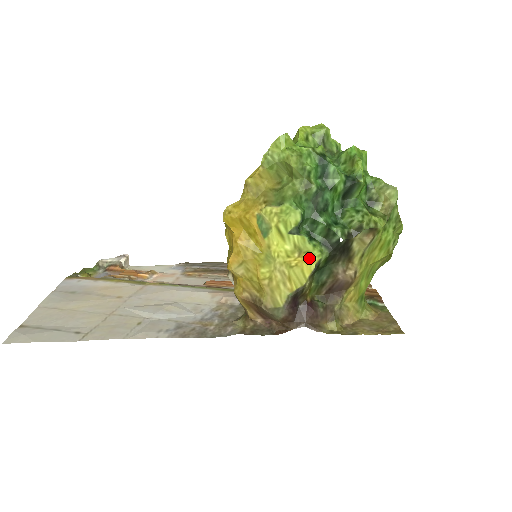
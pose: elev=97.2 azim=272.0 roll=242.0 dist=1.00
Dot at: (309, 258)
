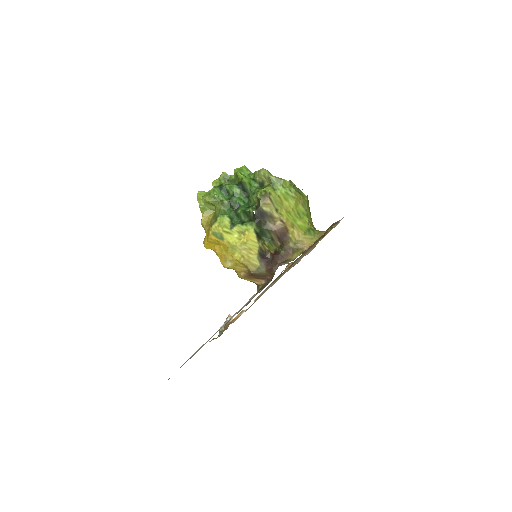
Dot at: (249, 232)
